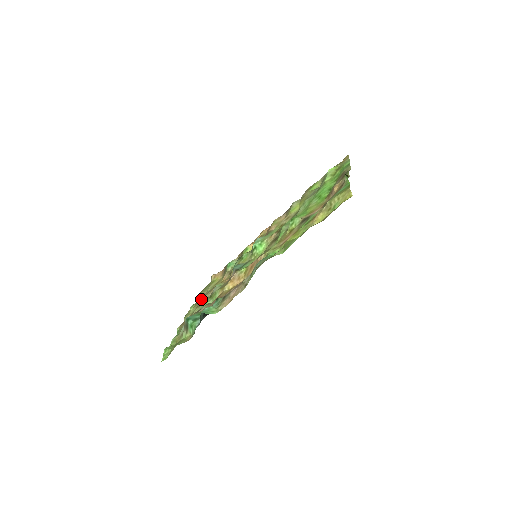
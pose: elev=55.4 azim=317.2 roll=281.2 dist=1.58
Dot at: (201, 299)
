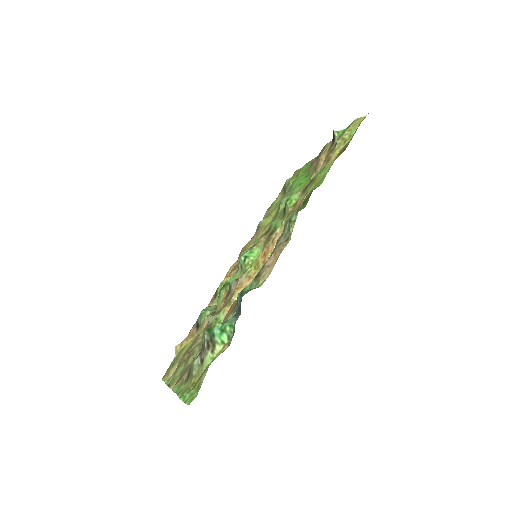
Dot at: (186, 354)
